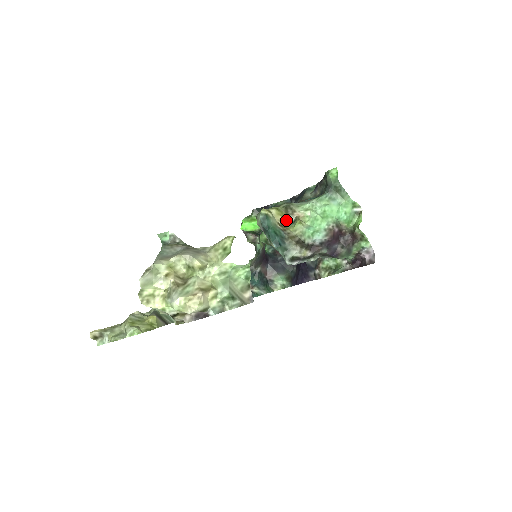
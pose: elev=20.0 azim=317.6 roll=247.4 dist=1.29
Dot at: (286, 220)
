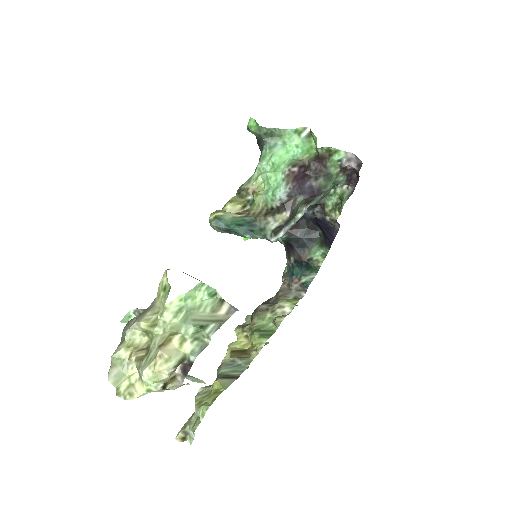
Dot at: (246, 204)
